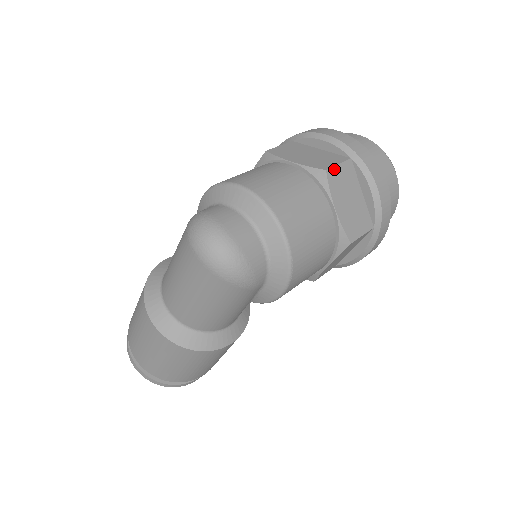
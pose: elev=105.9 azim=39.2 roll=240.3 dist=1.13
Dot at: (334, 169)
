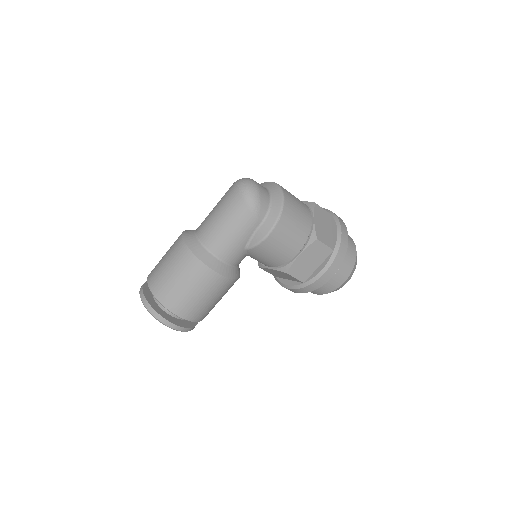
Dot at: (320, 207)
